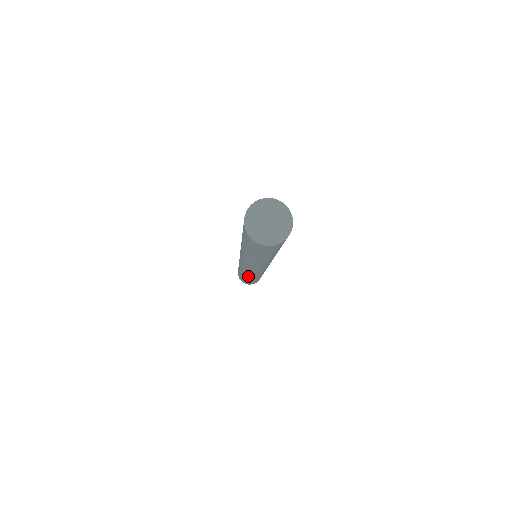
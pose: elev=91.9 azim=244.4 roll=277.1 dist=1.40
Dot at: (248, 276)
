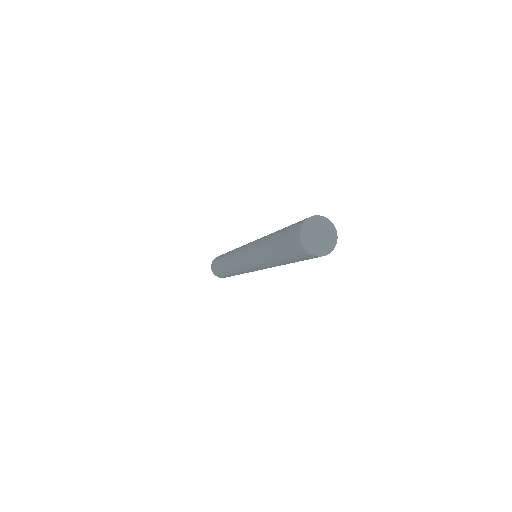
Dot at: (237, 273)
